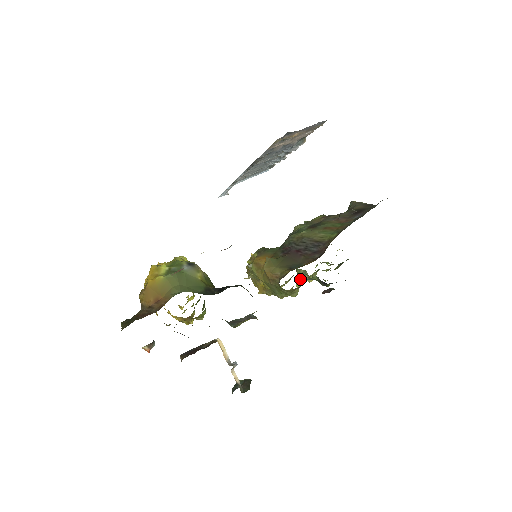
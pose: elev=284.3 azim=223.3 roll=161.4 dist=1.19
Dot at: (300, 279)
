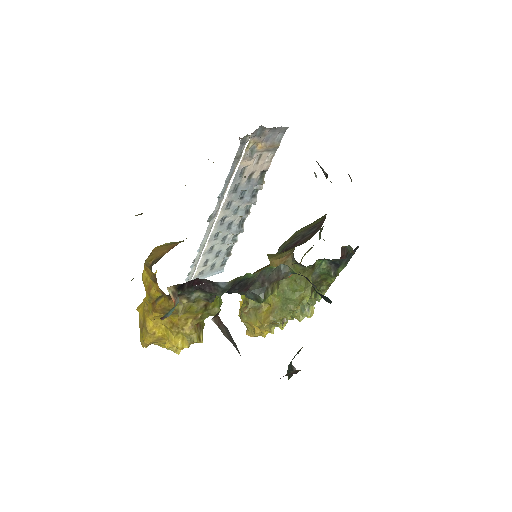
Dot at: (299, 320)
